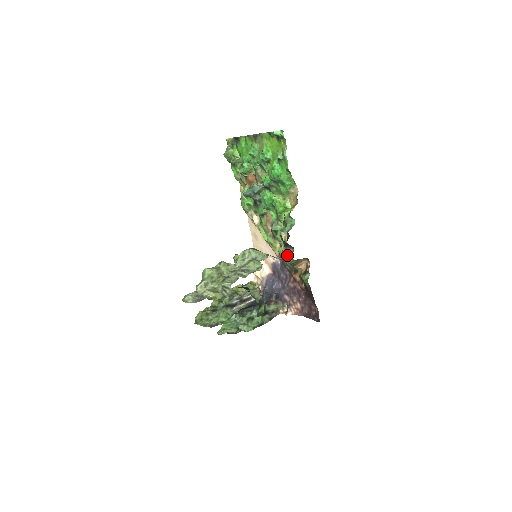
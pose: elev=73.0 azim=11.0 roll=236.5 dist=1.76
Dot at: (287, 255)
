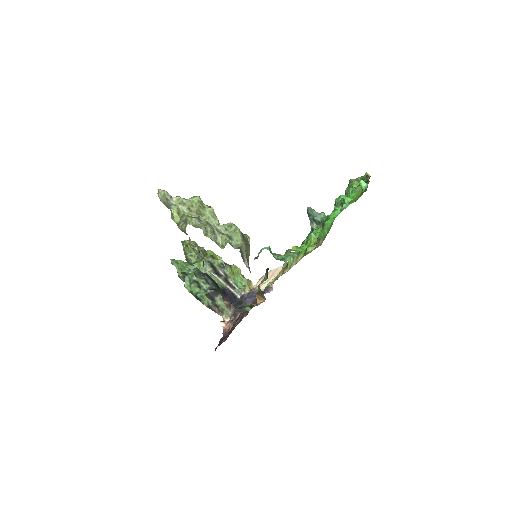
Dot at: occluded
